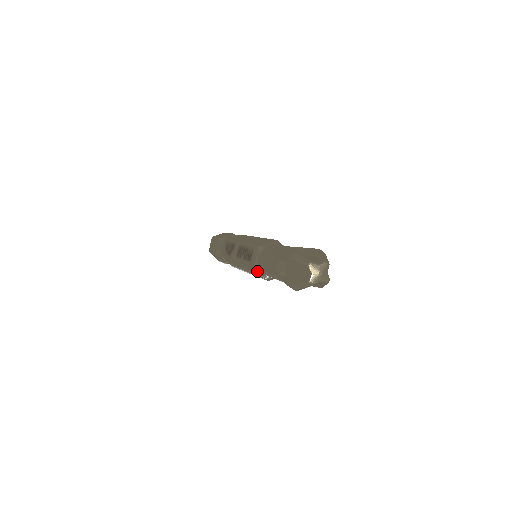
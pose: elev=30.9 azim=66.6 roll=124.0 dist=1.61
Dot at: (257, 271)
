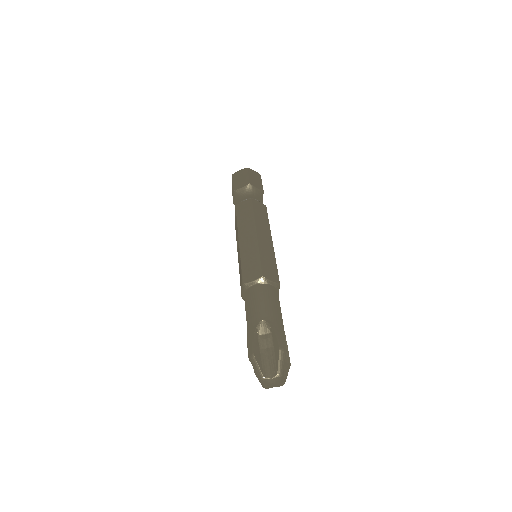
Dot at: occluded
